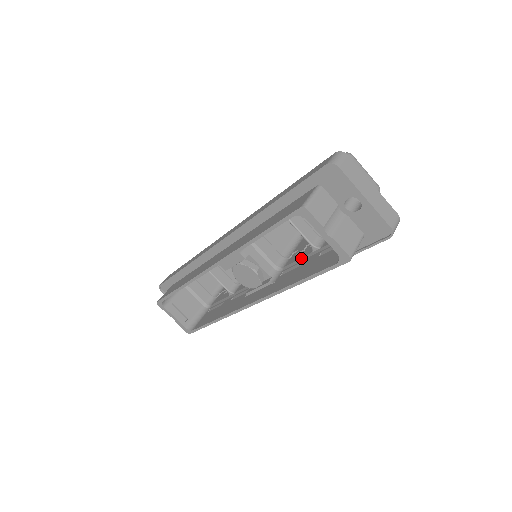
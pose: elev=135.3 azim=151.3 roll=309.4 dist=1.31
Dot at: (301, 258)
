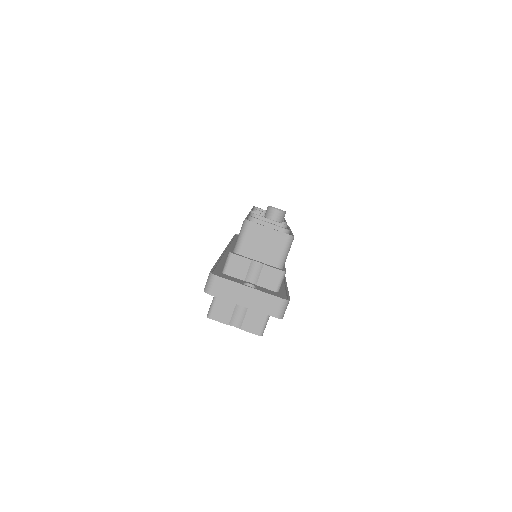
Dot at: occluded
